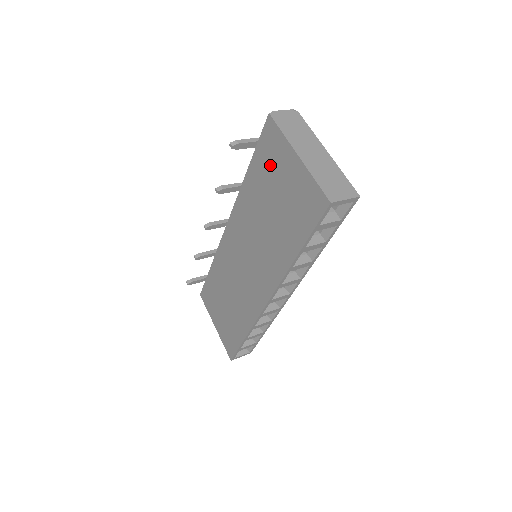
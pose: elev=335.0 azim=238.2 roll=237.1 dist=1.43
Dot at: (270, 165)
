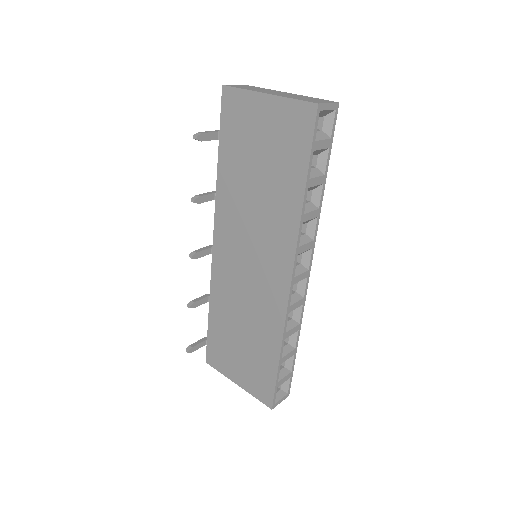
Dot at: (241, 131)
